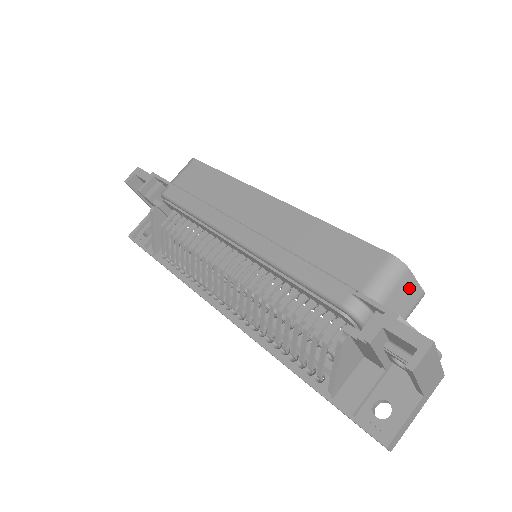
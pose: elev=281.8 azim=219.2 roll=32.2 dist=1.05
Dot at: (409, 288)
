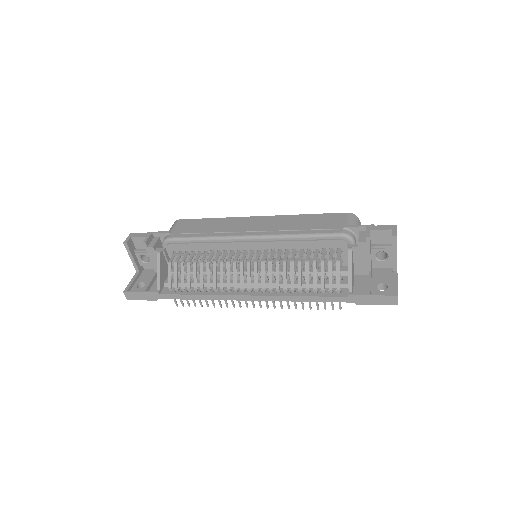
Dot at: occluded
